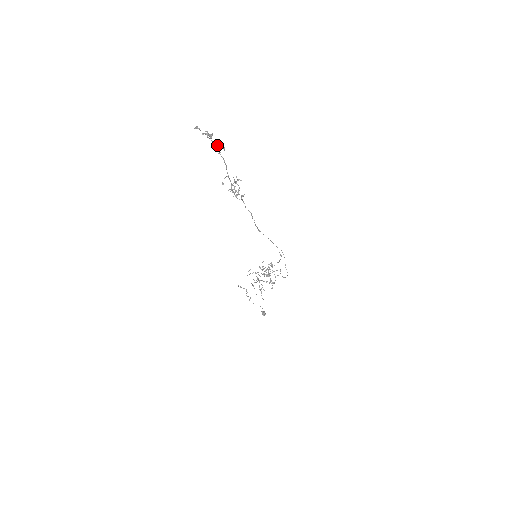
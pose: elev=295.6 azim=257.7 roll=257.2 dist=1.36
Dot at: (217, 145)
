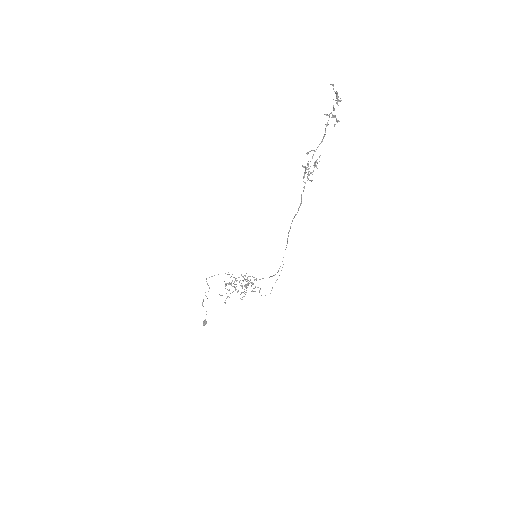
Dot at: (333, 115)
